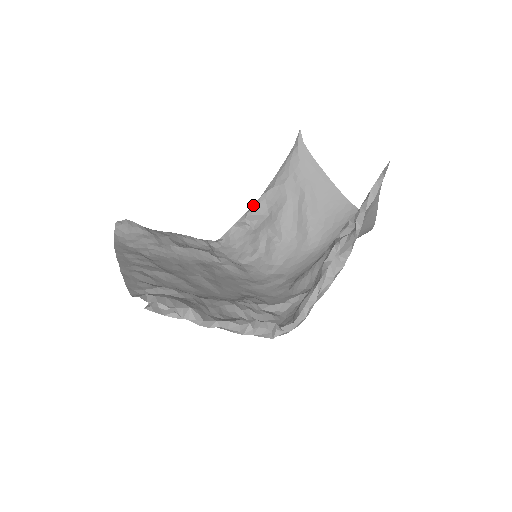
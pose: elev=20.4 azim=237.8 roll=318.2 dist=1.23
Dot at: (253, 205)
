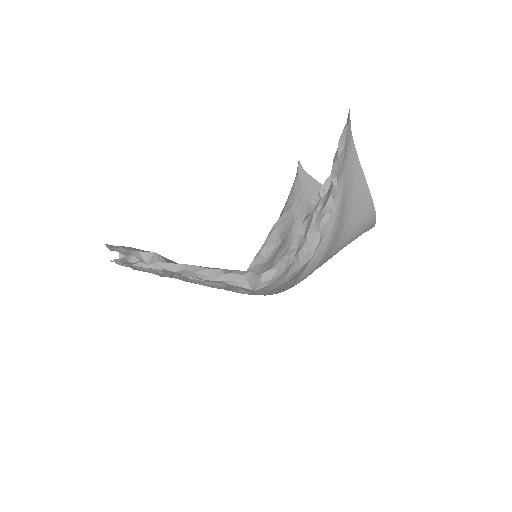
Dot at: (267, 238)
